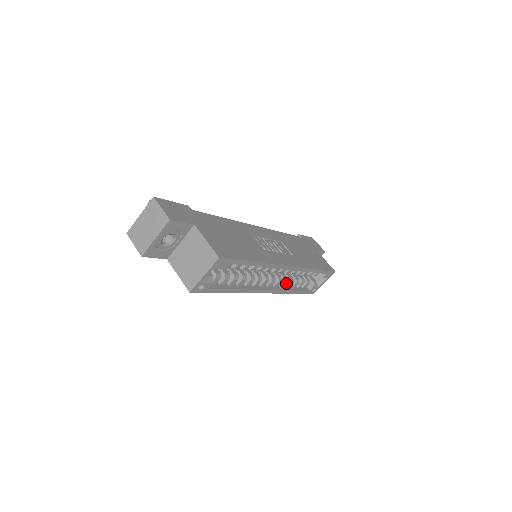
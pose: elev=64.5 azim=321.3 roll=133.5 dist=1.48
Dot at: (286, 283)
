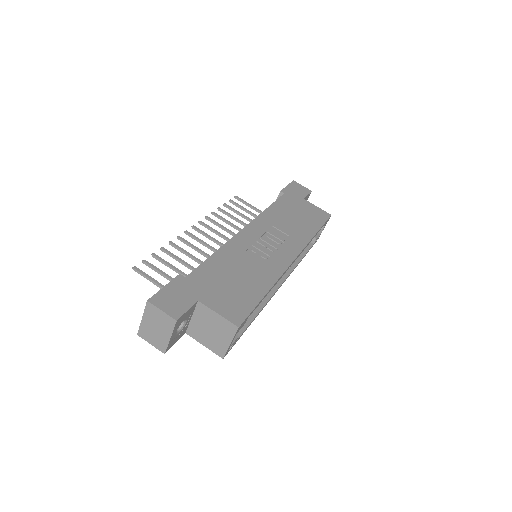
Dot at: occluded
